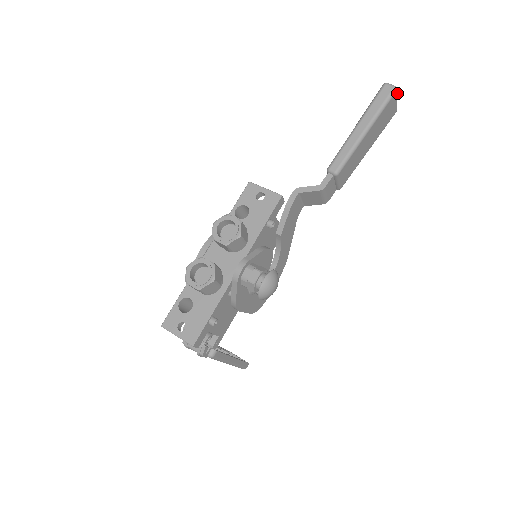
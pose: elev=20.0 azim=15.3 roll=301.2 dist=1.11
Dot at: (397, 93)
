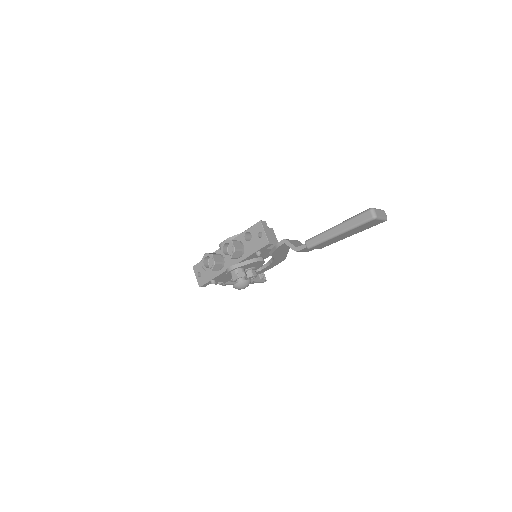
Dot at: (377, 219)
